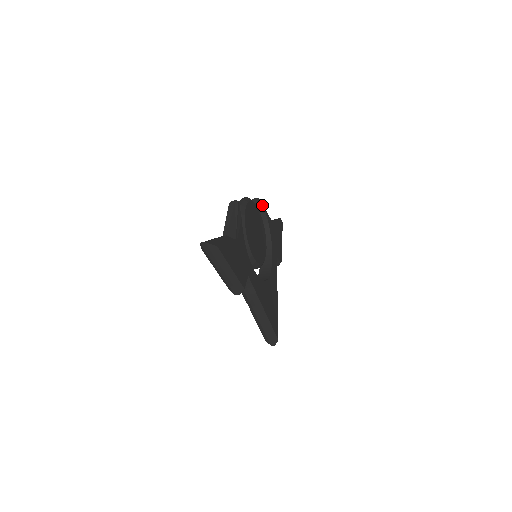
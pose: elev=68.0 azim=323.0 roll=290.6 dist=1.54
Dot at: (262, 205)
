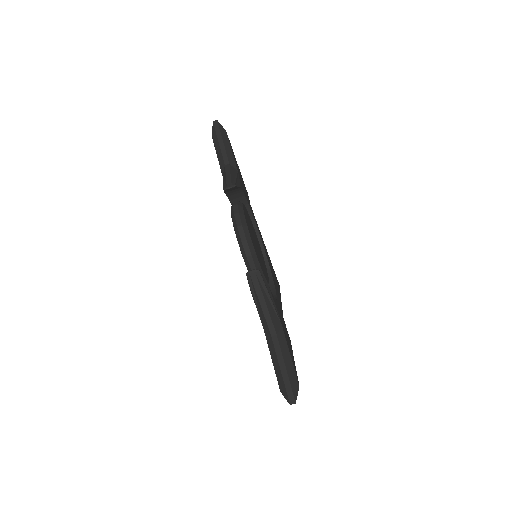
Dot at: (237, 186)
